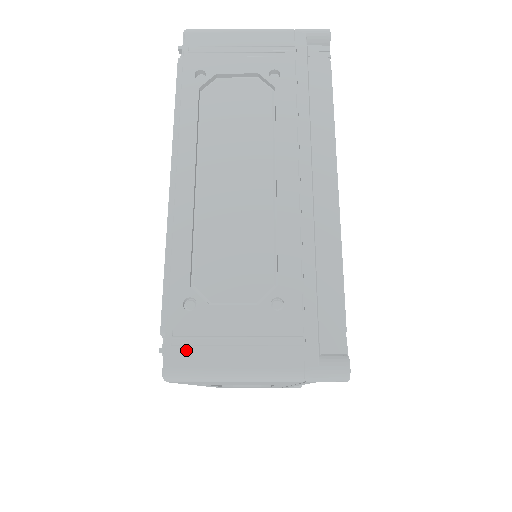
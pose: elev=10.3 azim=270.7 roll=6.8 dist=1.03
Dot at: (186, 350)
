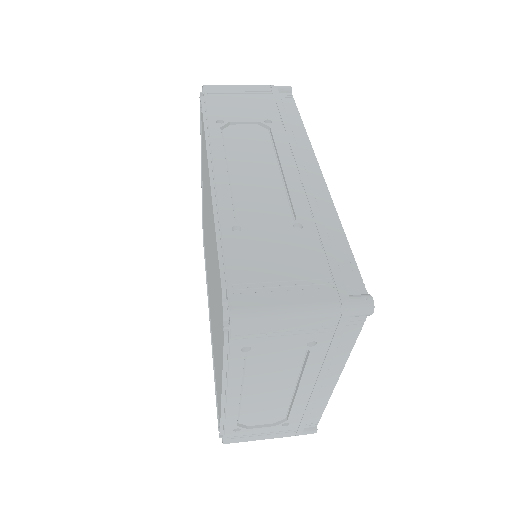
Dot at: (235, 440)
